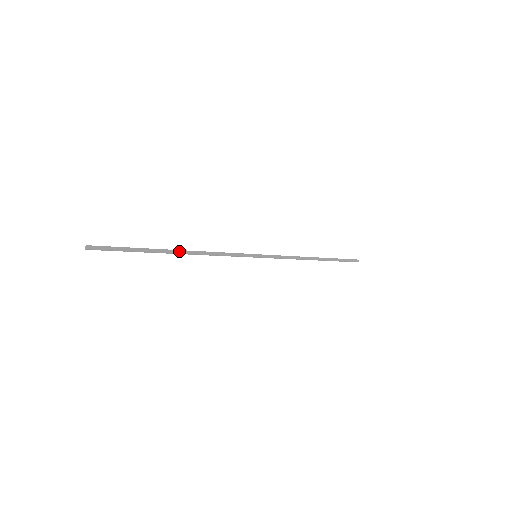
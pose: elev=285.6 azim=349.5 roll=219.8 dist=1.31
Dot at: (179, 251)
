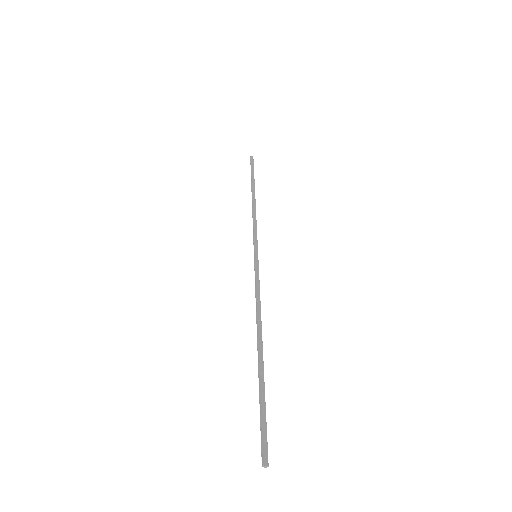
Dot at: (259, 342)
